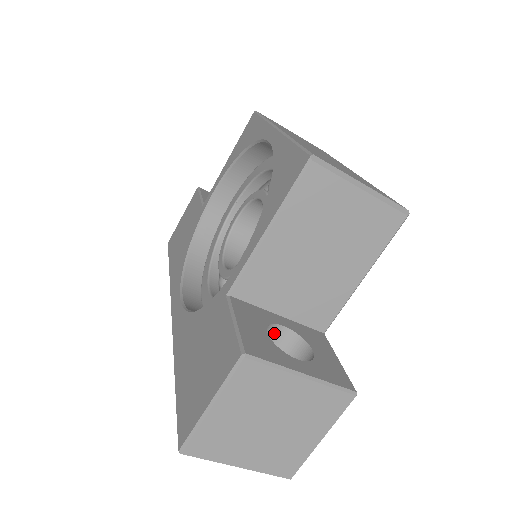
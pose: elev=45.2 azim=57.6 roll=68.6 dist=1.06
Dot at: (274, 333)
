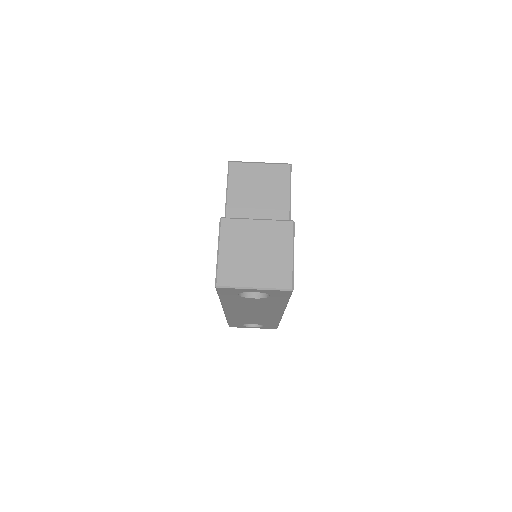
Dot at: occluded
